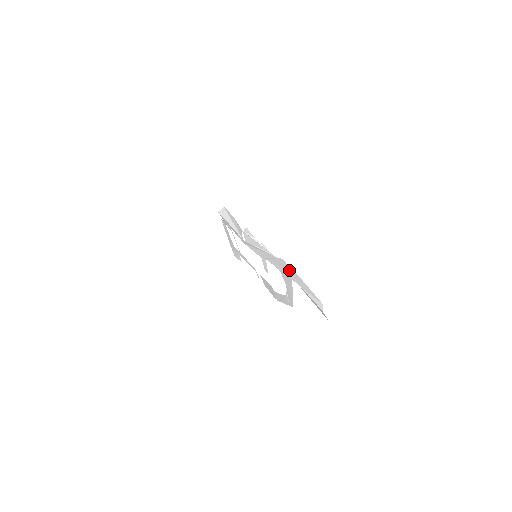
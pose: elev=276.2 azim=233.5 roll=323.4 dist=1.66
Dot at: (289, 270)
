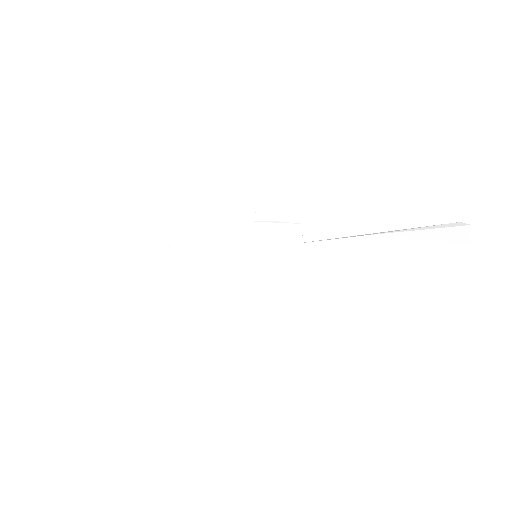
Dot at: (363, 223)
